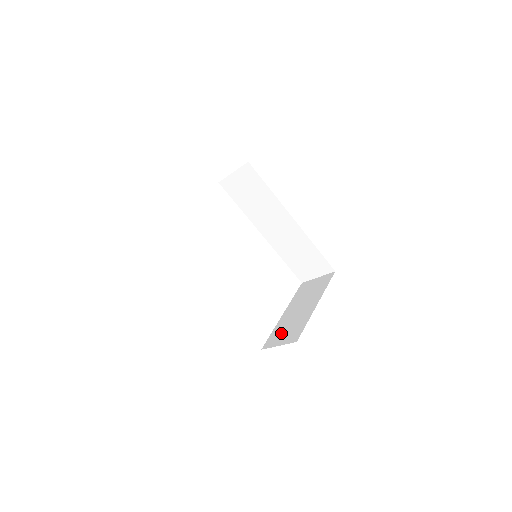
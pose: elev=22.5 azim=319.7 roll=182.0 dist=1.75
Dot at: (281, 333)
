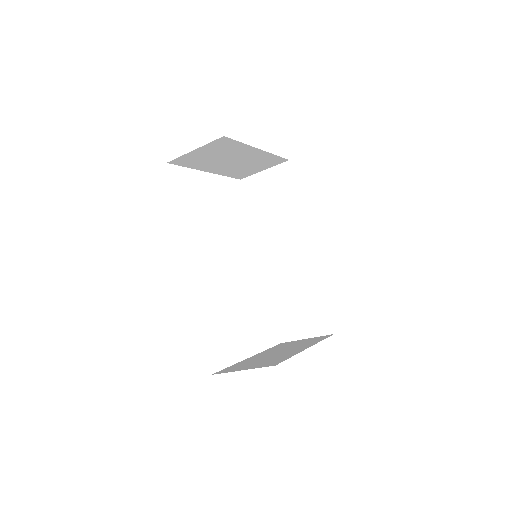
Dot at: (248, 364)
